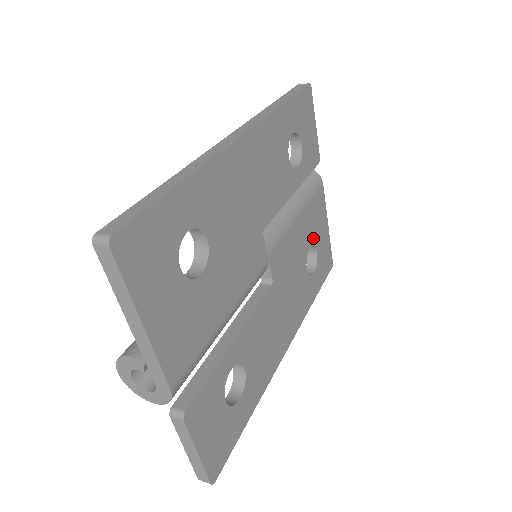
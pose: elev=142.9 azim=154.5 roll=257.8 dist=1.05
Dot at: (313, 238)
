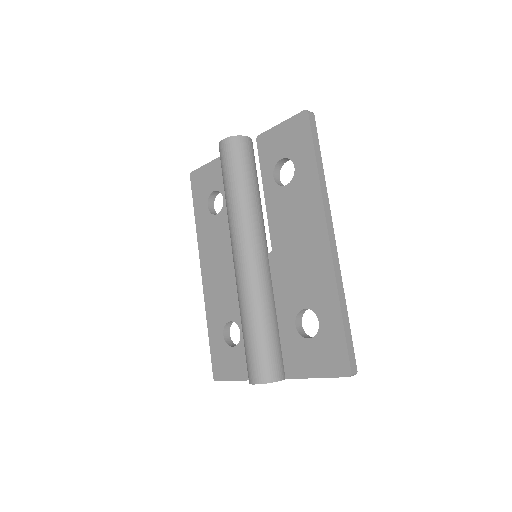
Dot at: occluded
